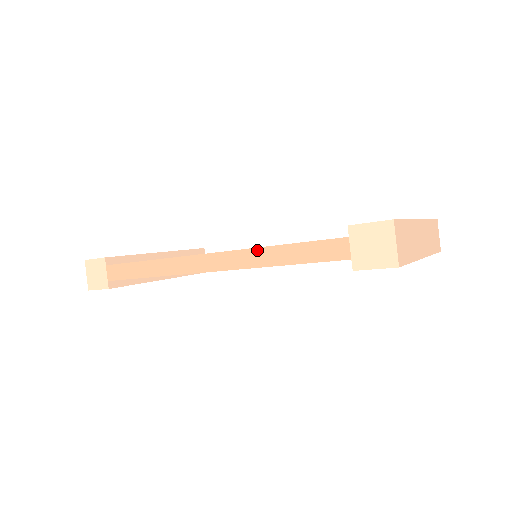
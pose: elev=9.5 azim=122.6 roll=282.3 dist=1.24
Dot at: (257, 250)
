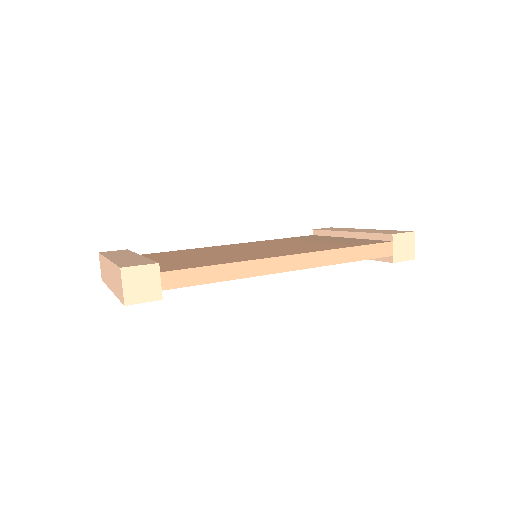
Dot at: (335, 251)
